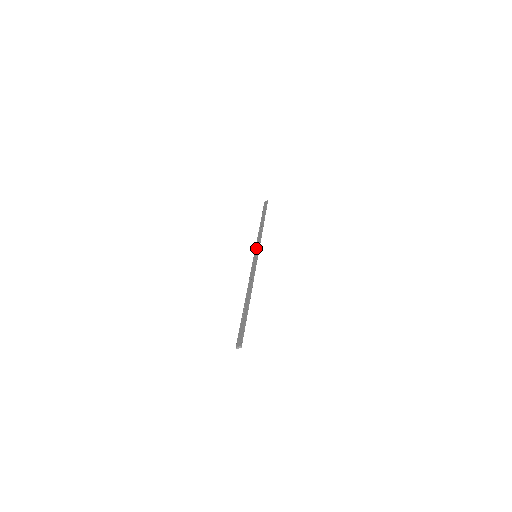
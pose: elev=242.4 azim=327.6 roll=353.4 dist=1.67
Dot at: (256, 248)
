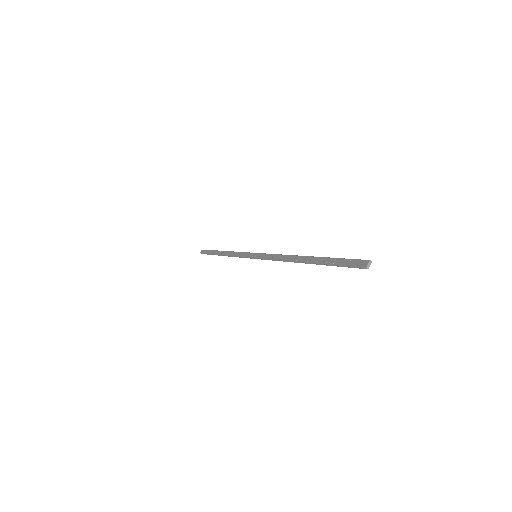
Dot at: (246, 255)
